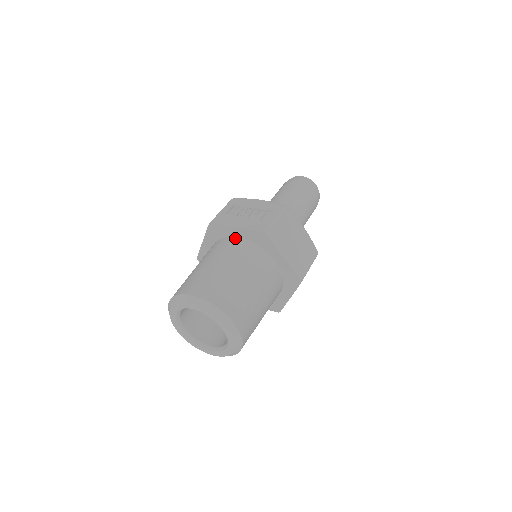
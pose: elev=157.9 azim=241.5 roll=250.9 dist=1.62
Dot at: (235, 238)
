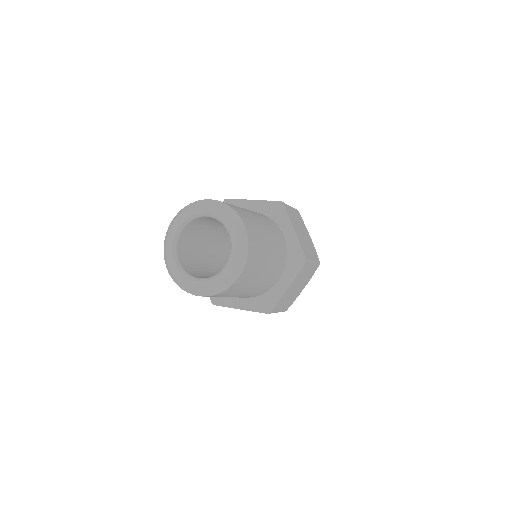
Dot at: occluded
